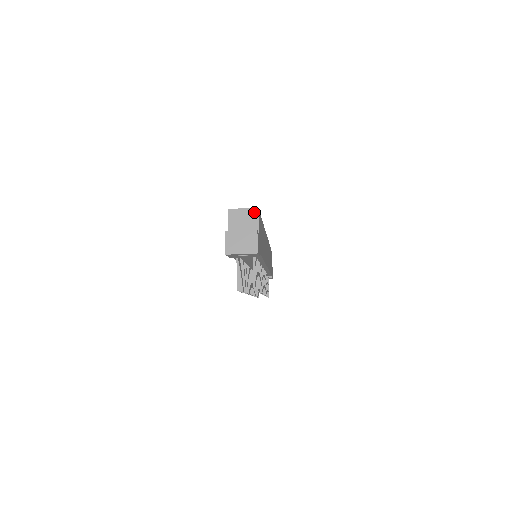
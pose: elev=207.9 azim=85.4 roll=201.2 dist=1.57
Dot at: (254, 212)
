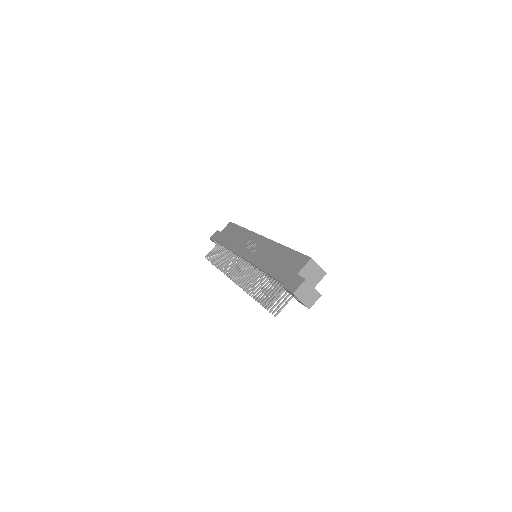
Dot at: (322, 274)
